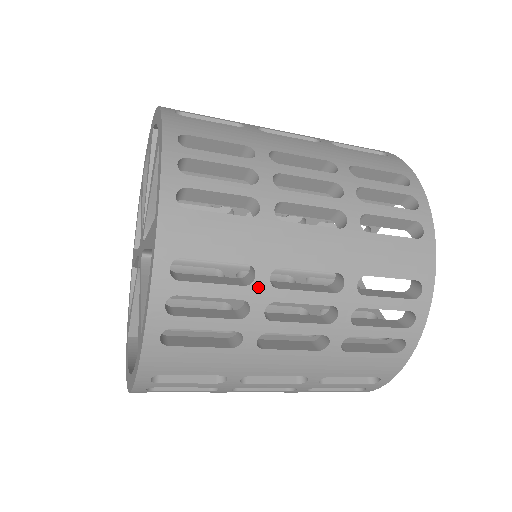
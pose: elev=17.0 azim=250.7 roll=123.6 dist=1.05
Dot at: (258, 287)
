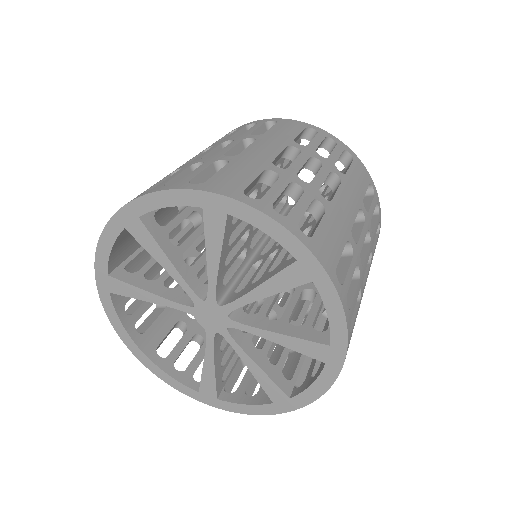
Dot at: occluded
